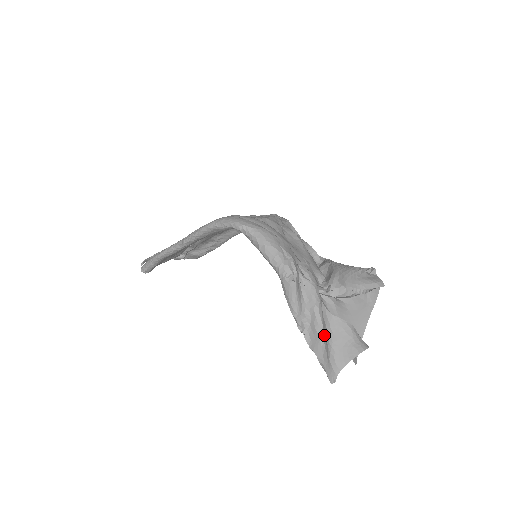
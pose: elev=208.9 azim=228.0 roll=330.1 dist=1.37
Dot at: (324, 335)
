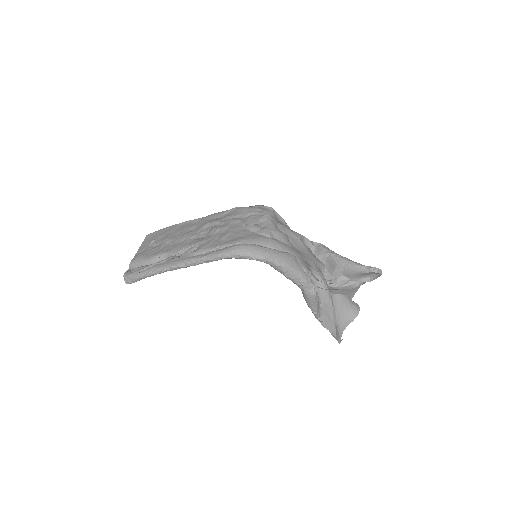
Dot at: (335, 317)
